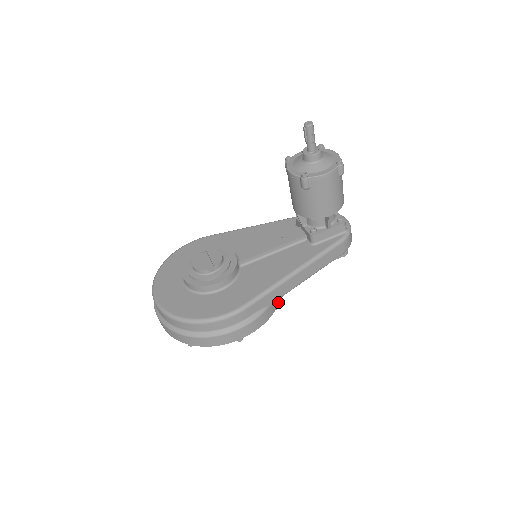
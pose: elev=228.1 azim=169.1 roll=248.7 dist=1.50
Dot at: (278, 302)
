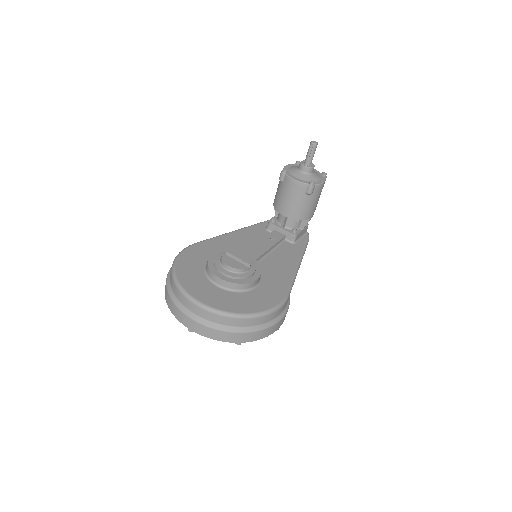
Dot at: occluded
